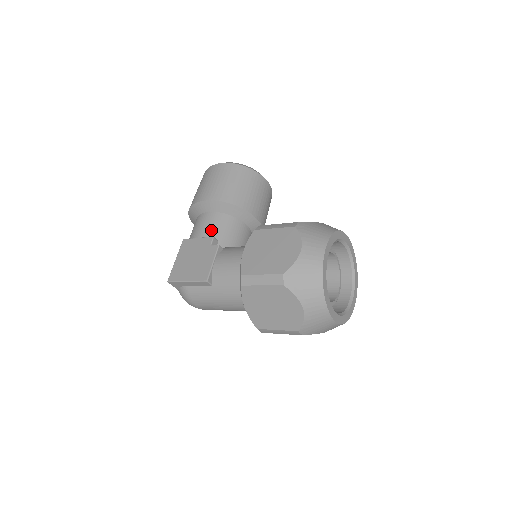
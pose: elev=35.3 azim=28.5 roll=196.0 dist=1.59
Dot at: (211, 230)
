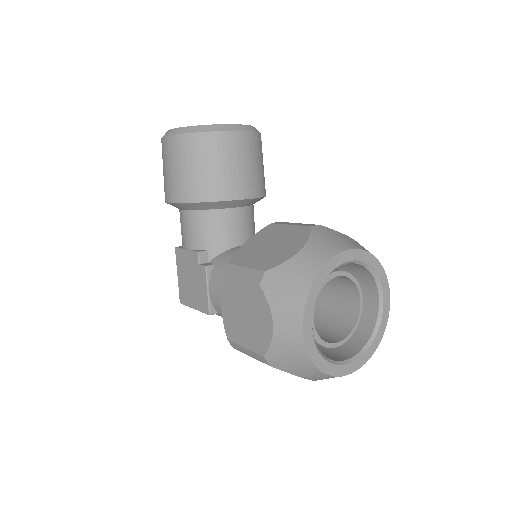
Dot at: (194, 238)
